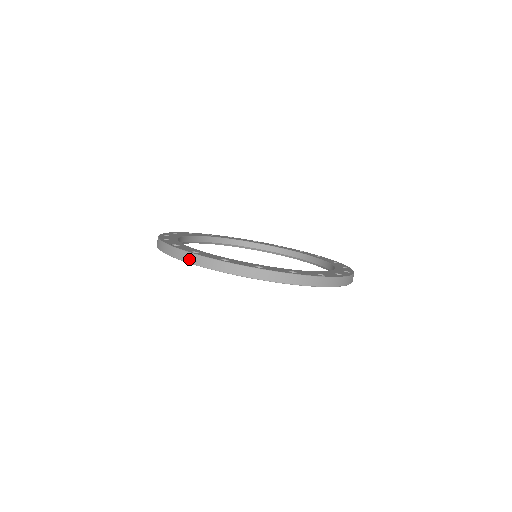
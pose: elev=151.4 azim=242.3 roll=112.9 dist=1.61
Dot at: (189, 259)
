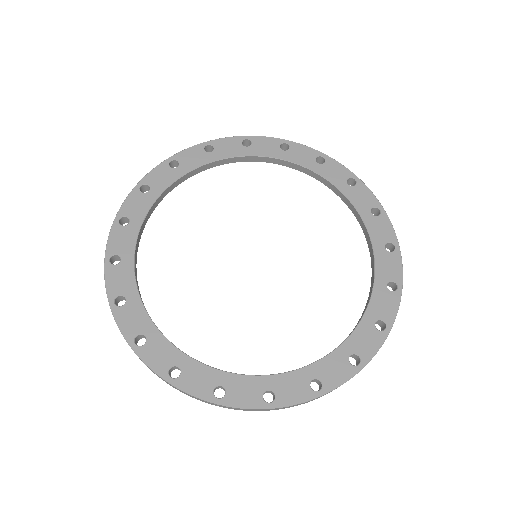
Dot at: occluded
